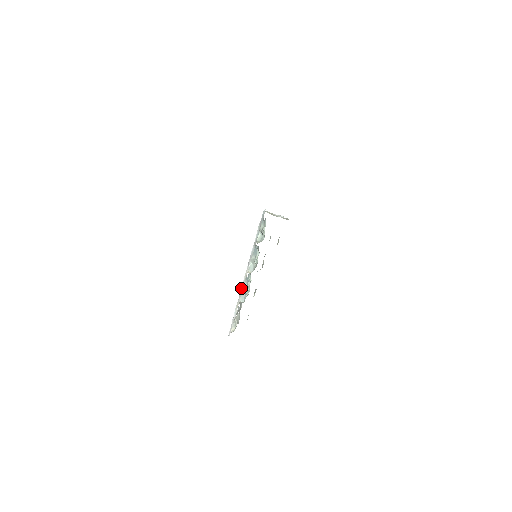
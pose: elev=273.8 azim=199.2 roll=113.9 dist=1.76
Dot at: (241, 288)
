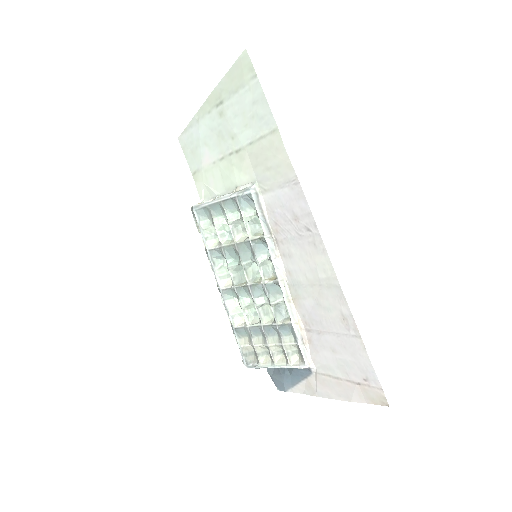
Dot at: (286, 301)
